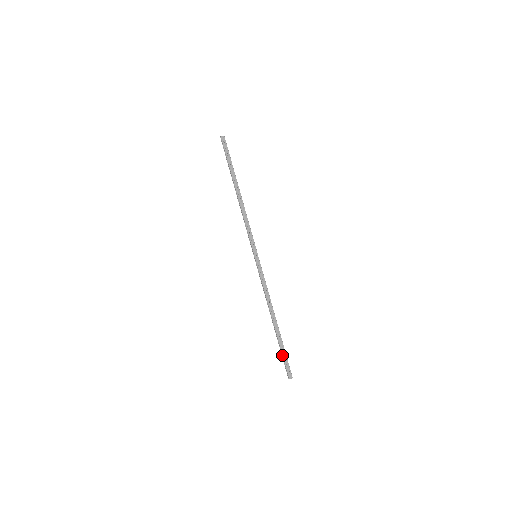
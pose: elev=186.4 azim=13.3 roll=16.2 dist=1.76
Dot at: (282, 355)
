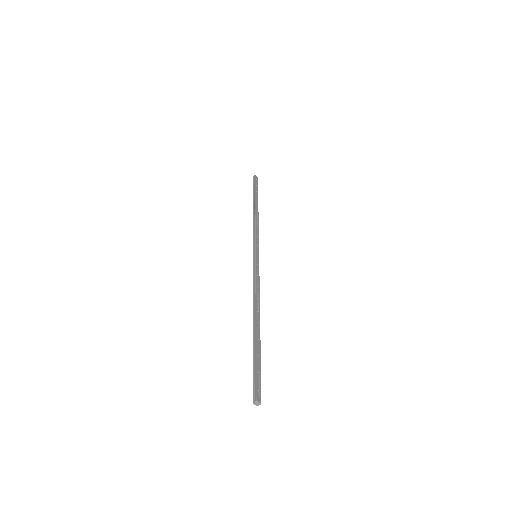
Dot at: (255, 362)
